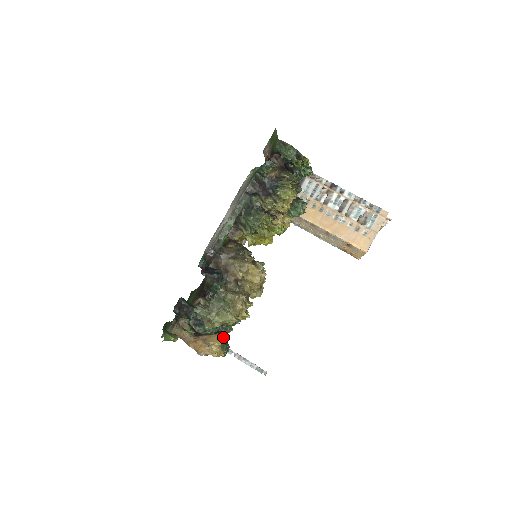
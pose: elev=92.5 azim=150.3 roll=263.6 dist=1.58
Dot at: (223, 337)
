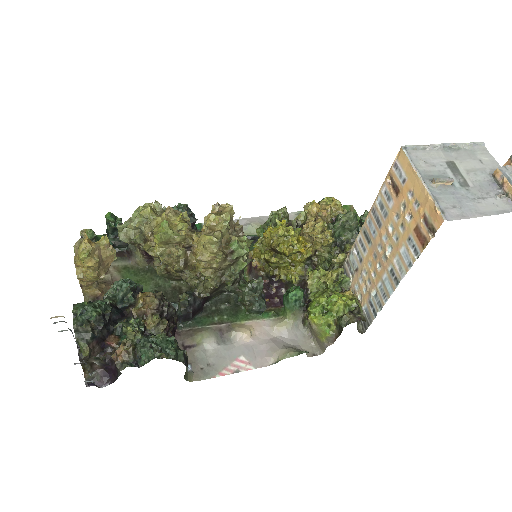
Dot at: (111, 314)
